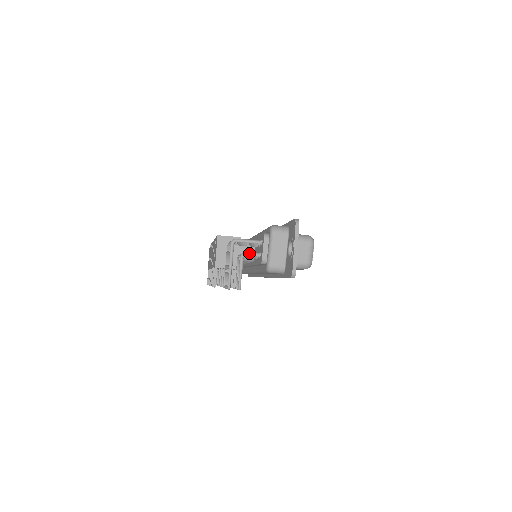
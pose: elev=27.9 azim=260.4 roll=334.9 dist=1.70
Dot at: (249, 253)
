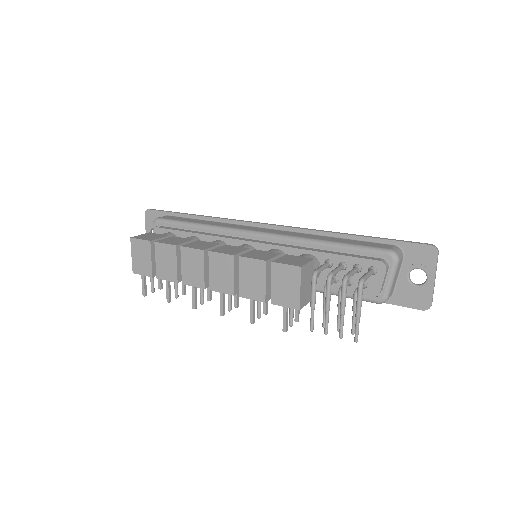
Dot at: occluded
